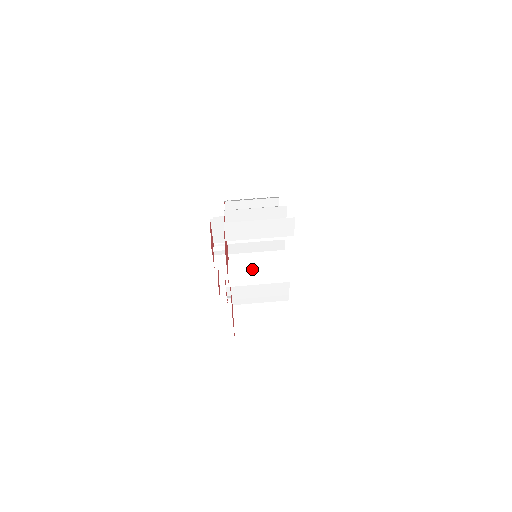
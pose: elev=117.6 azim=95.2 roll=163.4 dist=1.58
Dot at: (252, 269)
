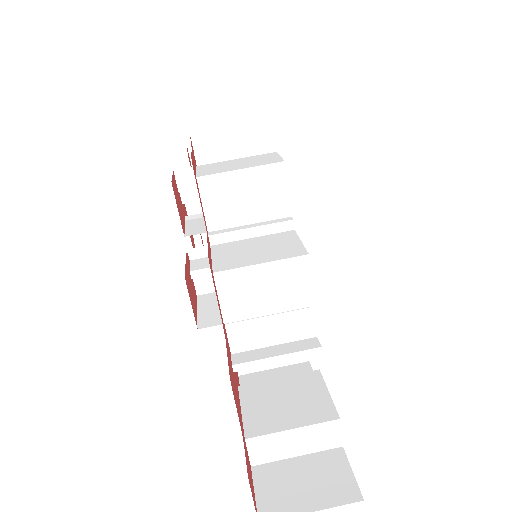
Dot at: (280, 441)
